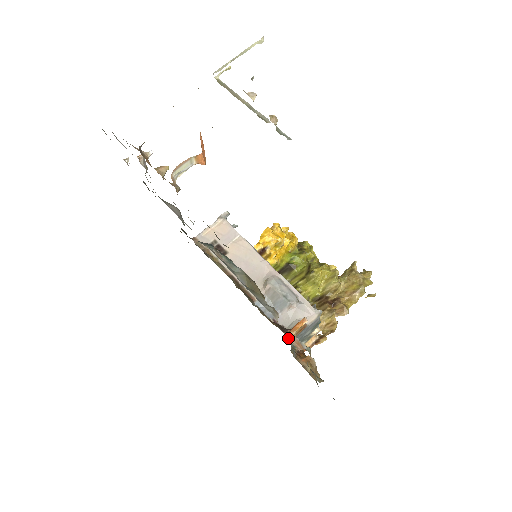
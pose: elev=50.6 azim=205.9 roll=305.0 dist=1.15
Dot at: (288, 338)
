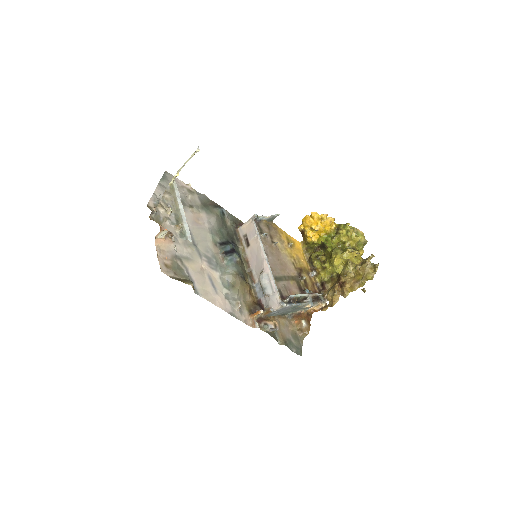
Dot at: (250, 318)
